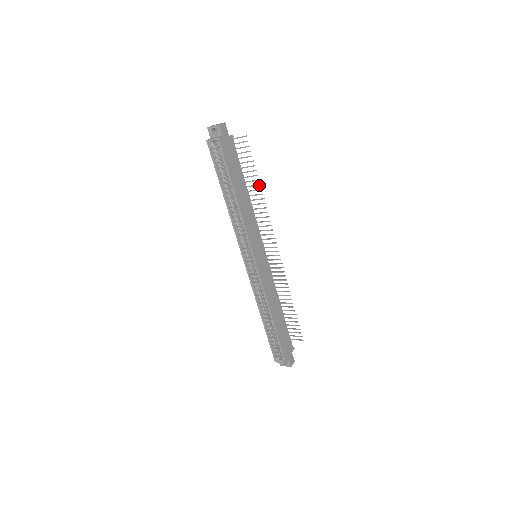
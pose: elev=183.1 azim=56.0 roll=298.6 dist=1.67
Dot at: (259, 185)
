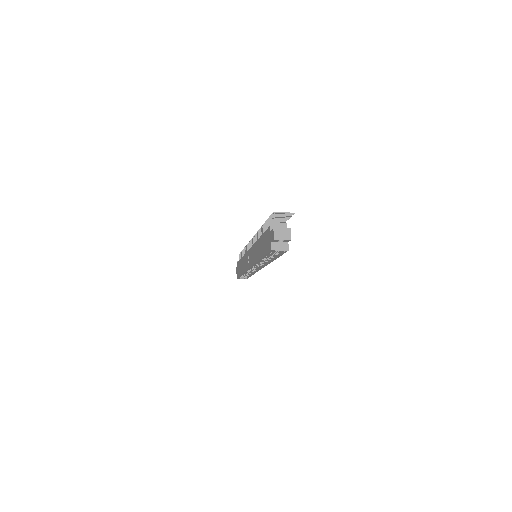
Dot at: occluded
